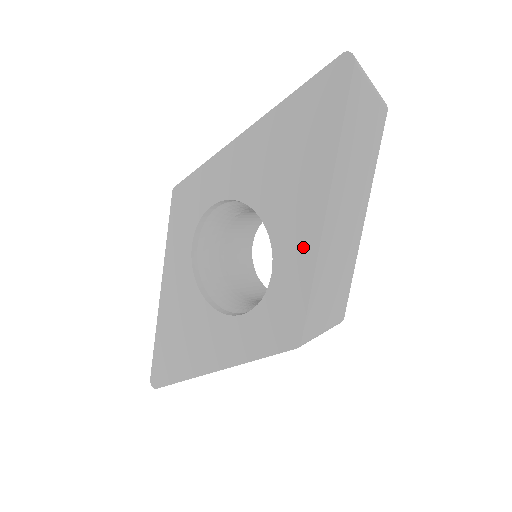
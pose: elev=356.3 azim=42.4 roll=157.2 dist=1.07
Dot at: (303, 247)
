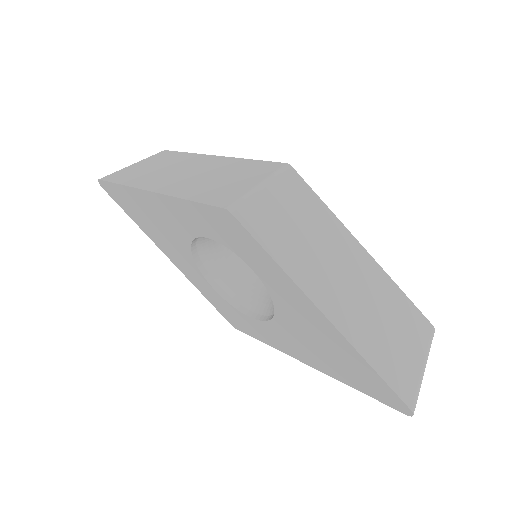
Dot at: (279, 344)
